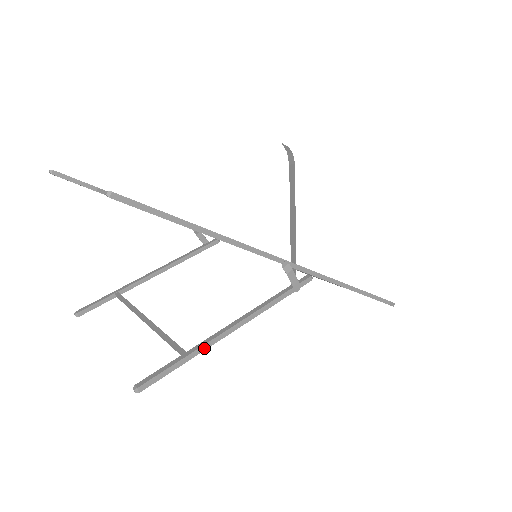
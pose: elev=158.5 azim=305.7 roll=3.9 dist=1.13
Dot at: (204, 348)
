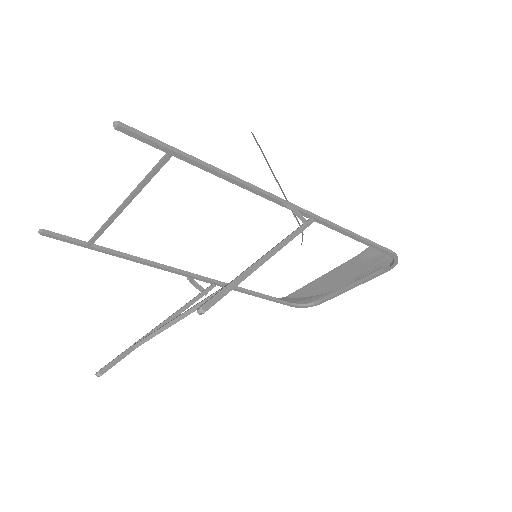
Dot at: (250, 272)
